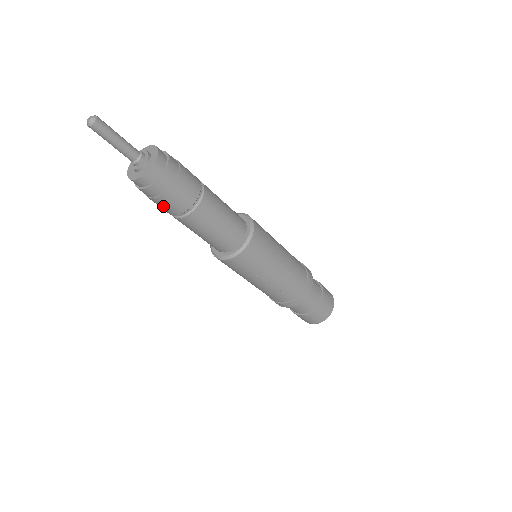
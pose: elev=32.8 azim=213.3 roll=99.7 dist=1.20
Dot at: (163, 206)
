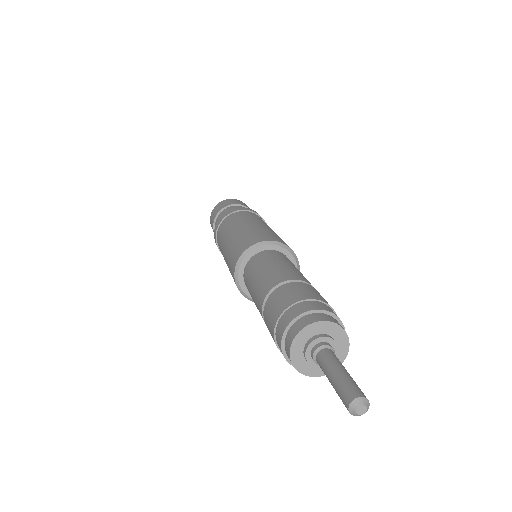
Dot at: occluded
